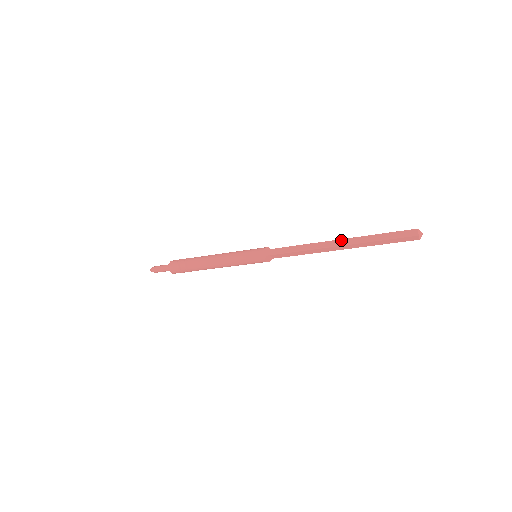
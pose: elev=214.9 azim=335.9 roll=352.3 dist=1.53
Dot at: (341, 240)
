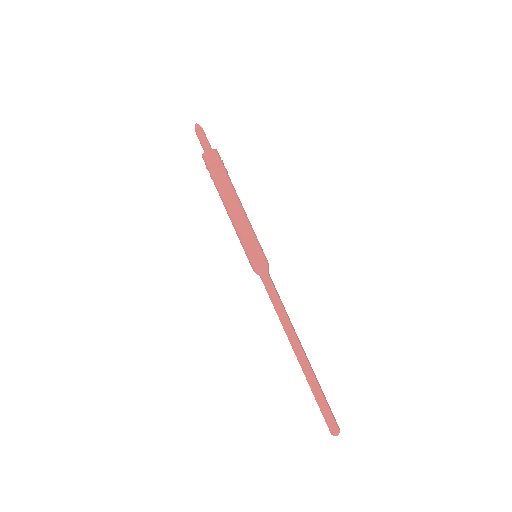
Dot at: (302, 352)
